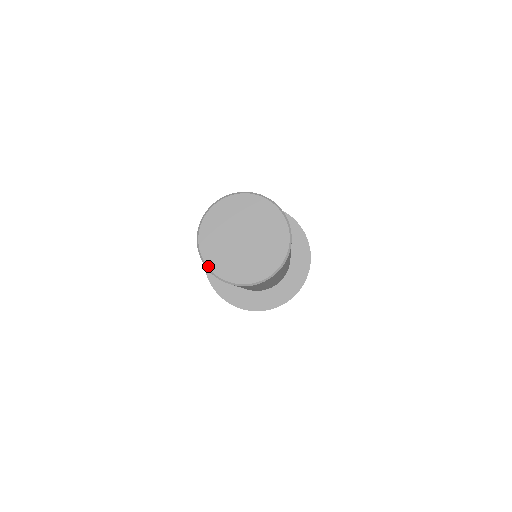
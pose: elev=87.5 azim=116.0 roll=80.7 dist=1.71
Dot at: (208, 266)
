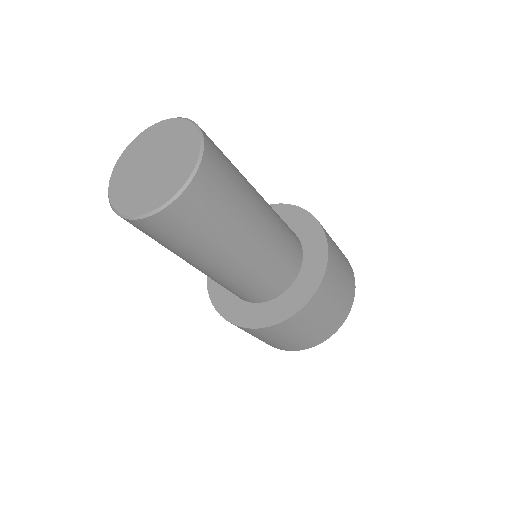
Dot at: (124, 214)
